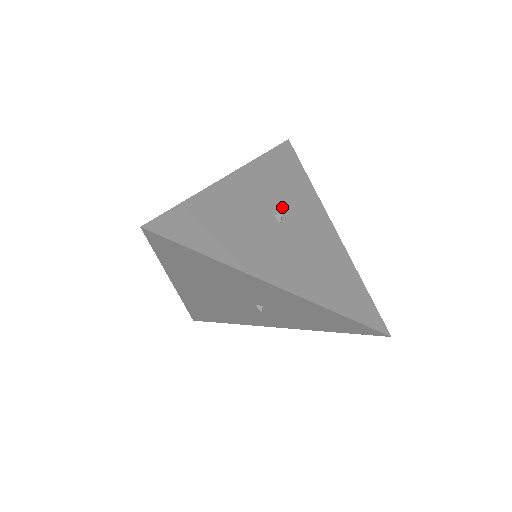
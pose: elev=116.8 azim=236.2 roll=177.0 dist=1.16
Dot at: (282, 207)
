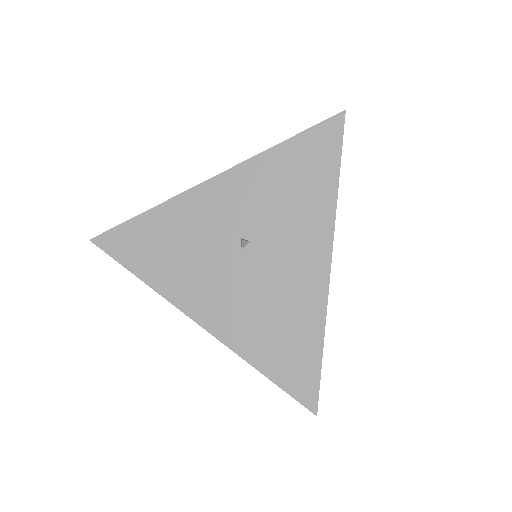
Dot at: (260, 227)
